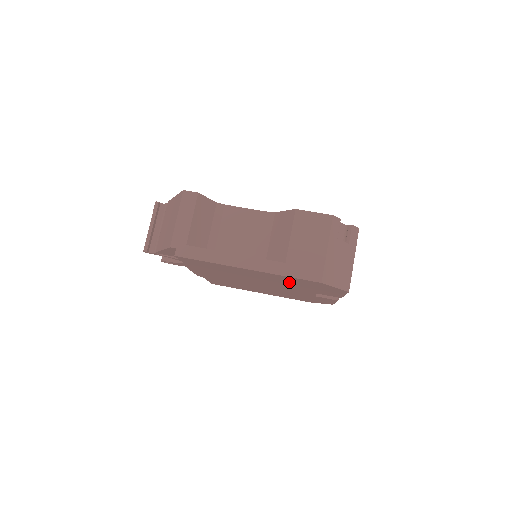
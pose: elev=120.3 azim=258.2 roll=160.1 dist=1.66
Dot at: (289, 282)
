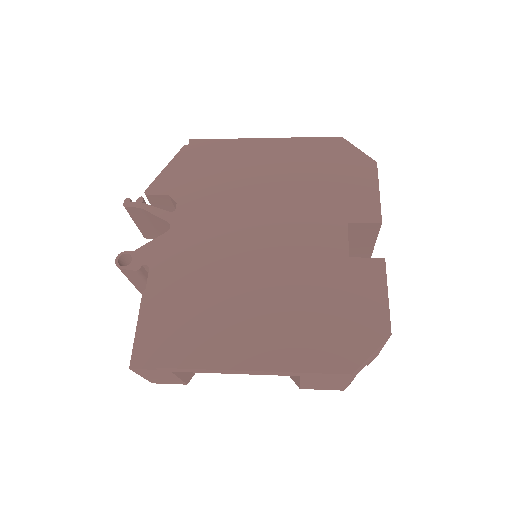
Dot at: (308, 172)
